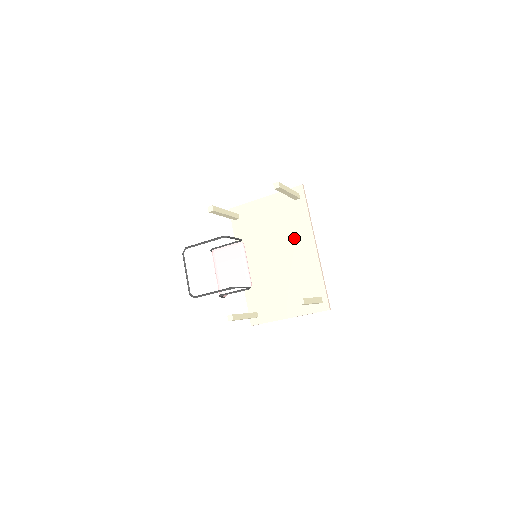
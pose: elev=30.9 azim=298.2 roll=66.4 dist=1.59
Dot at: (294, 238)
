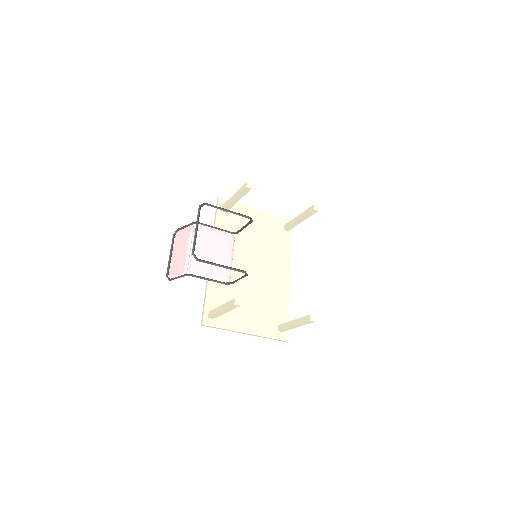
Dot at: (274, 261)
